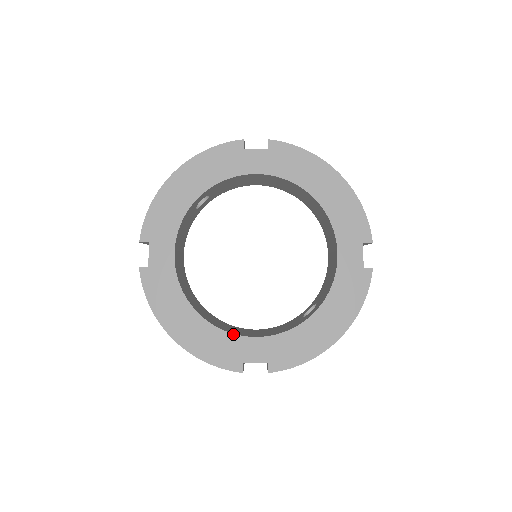
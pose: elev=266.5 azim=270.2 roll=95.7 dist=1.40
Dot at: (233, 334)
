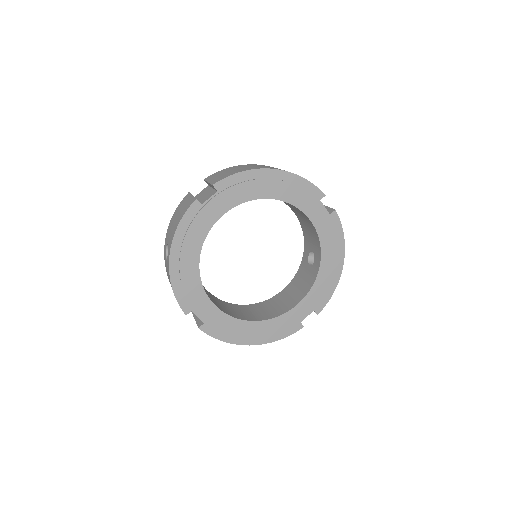
Dot at: (284, 314)
